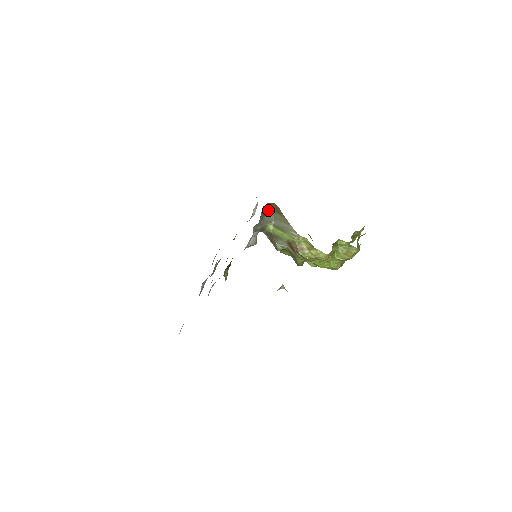
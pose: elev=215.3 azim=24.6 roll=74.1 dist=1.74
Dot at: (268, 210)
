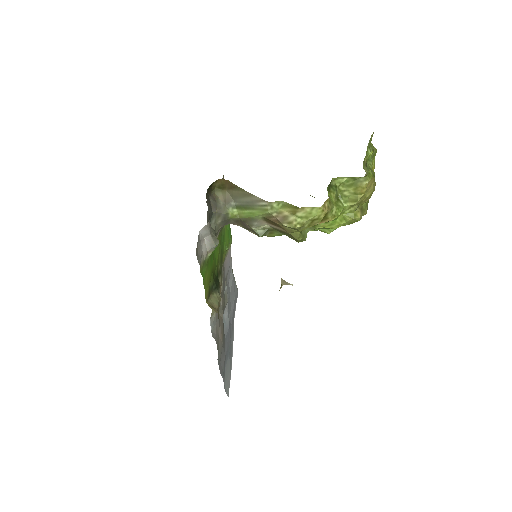
Dot at: (220, 192)
